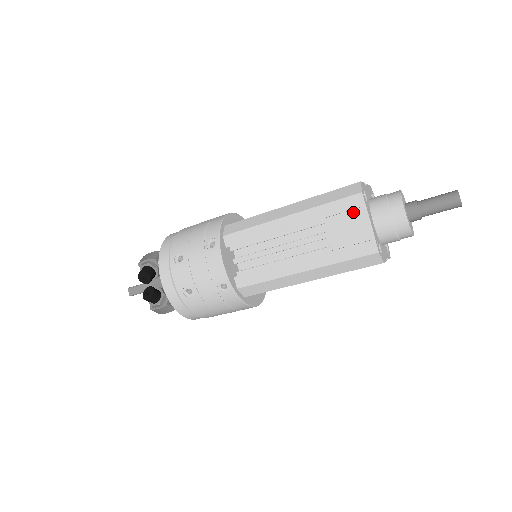
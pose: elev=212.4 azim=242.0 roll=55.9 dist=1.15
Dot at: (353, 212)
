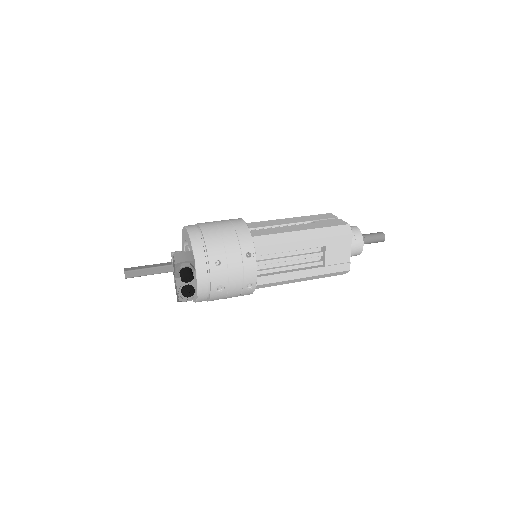
Dot at: (344, 244)
